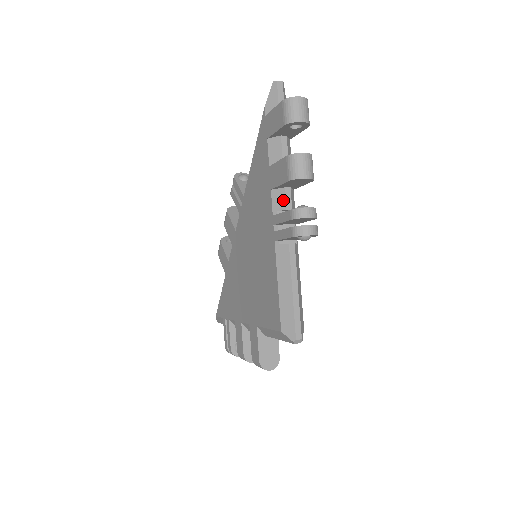
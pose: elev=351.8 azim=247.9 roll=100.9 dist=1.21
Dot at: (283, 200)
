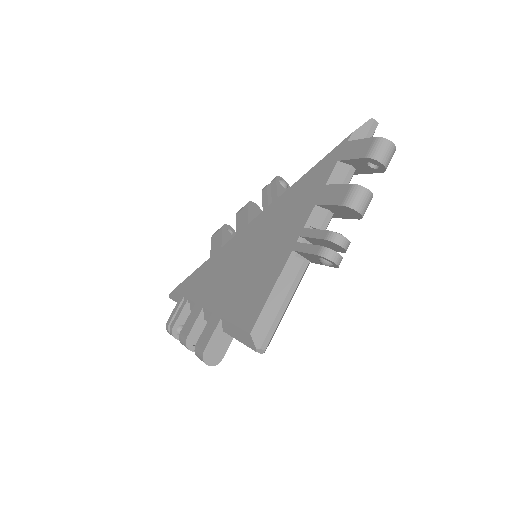
Dot at: (321, 220)
